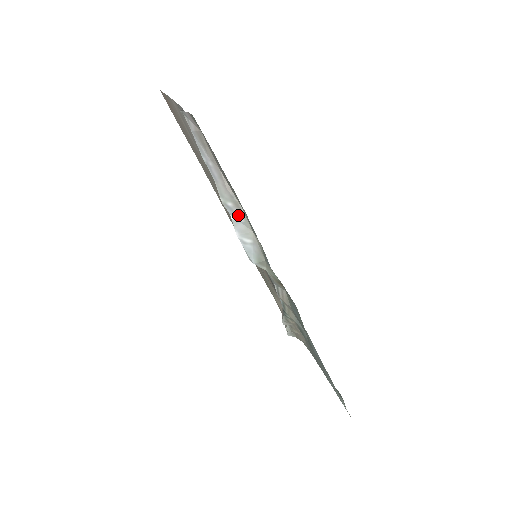
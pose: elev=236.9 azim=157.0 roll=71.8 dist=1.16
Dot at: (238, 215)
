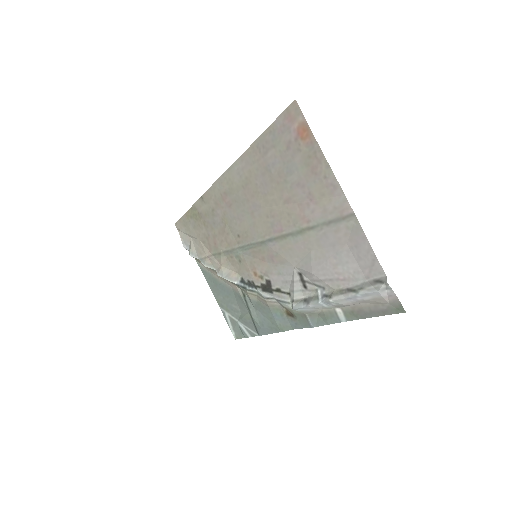
Dot at: (328, 305)
